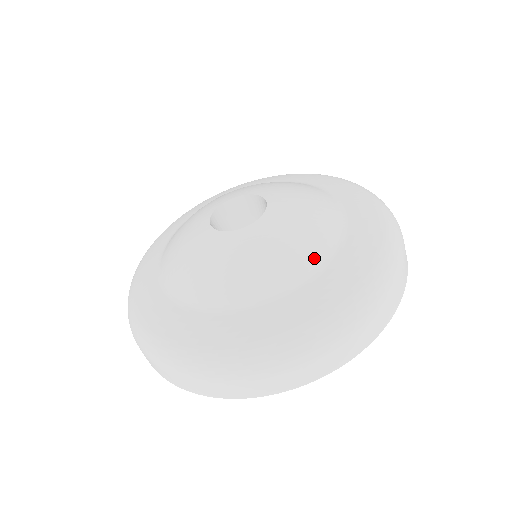
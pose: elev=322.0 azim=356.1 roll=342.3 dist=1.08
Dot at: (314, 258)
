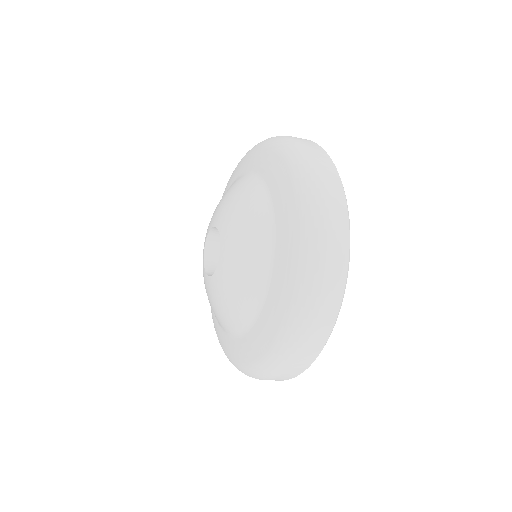
Dot at: (244, 319)
